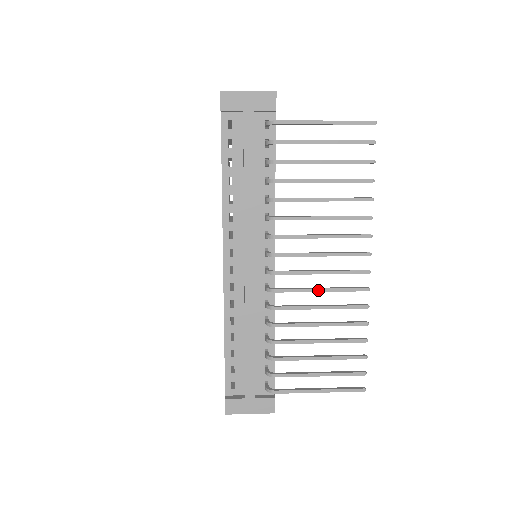
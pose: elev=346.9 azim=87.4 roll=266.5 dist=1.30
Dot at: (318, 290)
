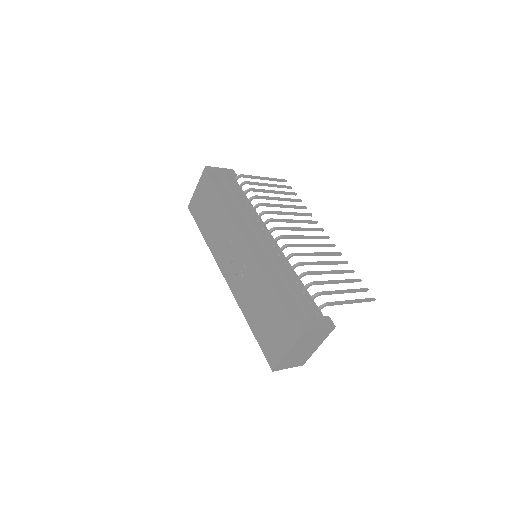
Dot at: (310, 245)
